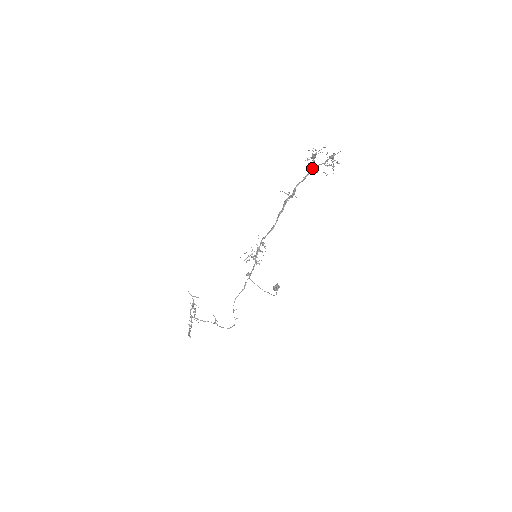
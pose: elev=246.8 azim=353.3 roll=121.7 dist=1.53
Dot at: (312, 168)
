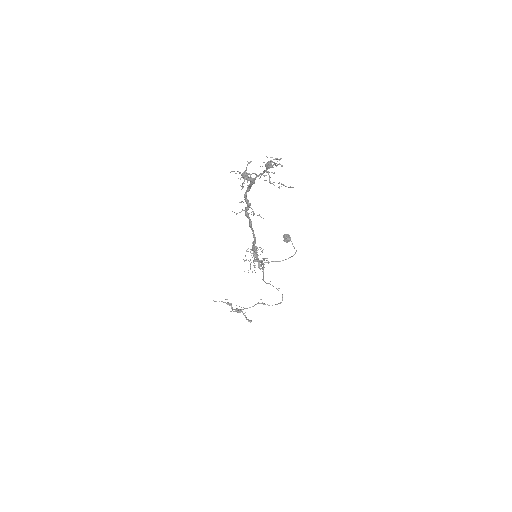
Dot at: (252, 182)
